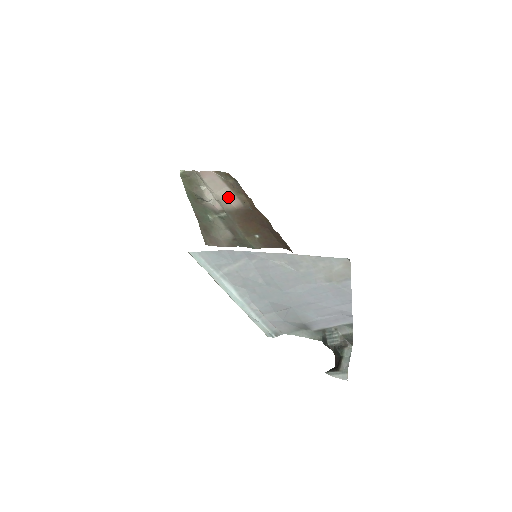
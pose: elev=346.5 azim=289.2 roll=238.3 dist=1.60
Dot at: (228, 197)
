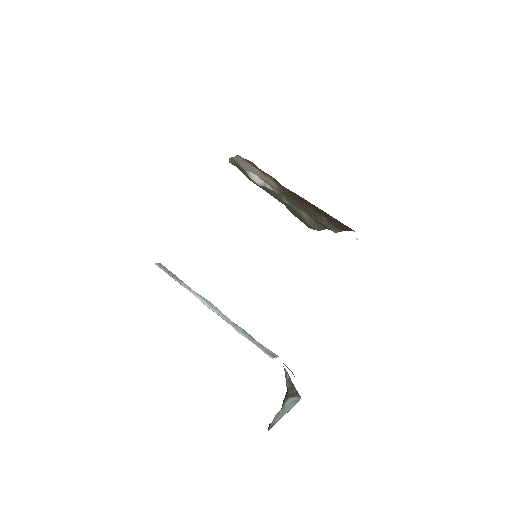
Dot at: (266, 179)
